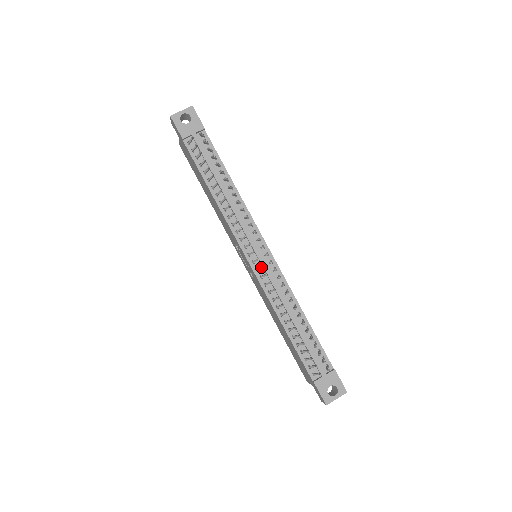
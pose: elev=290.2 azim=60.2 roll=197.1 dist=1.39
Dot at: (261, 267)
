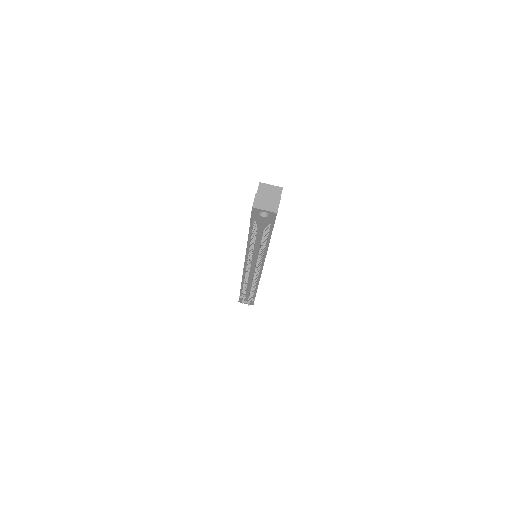
Dot at: occluded
